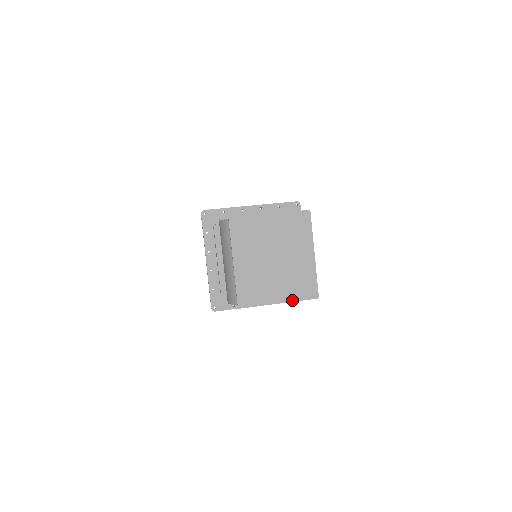
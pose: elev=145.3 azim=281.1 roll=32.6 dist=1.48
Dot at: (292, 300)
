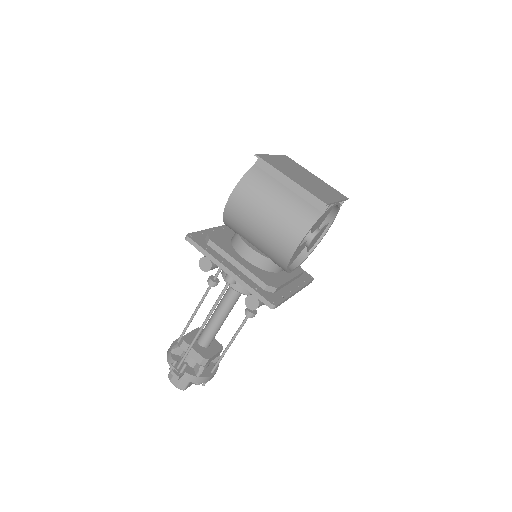
Dot at: (341, 199)
